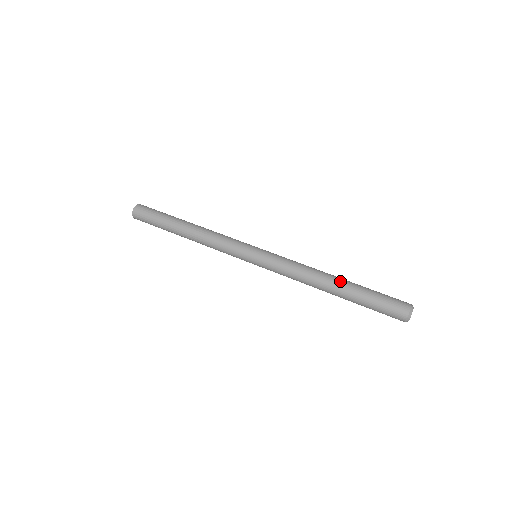
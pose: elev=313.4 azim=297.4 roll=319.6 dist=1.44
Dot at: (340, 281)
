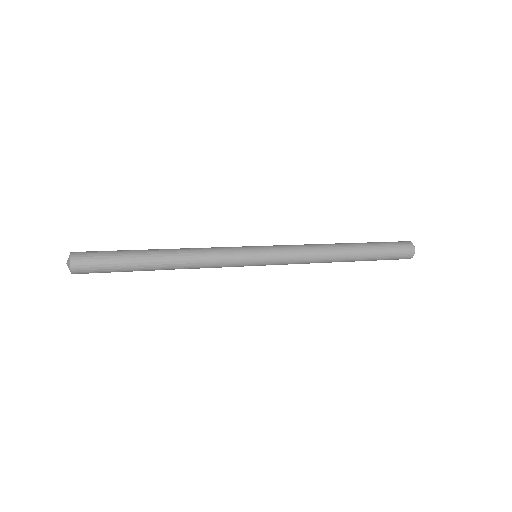
Dot at: (351, 246)
